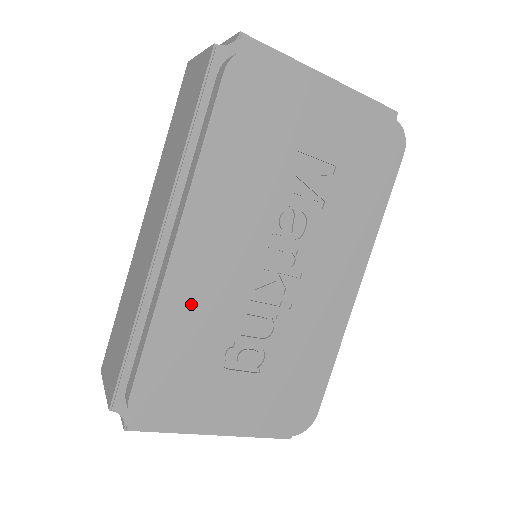
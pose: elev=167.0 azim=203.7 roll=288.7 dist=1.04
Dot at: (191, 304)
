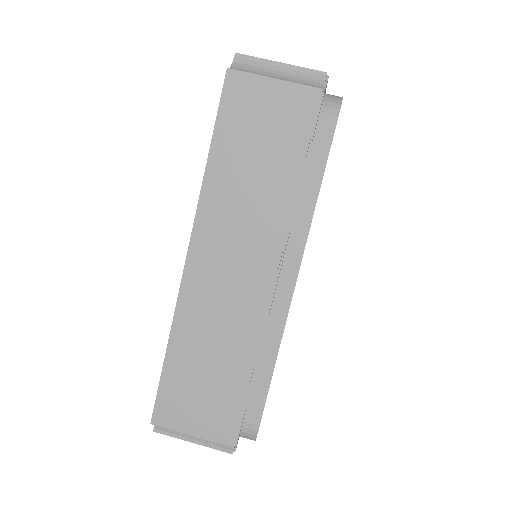
Dot at: occluded
